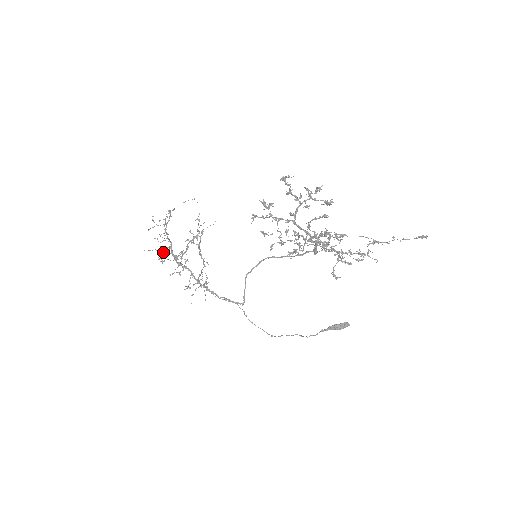
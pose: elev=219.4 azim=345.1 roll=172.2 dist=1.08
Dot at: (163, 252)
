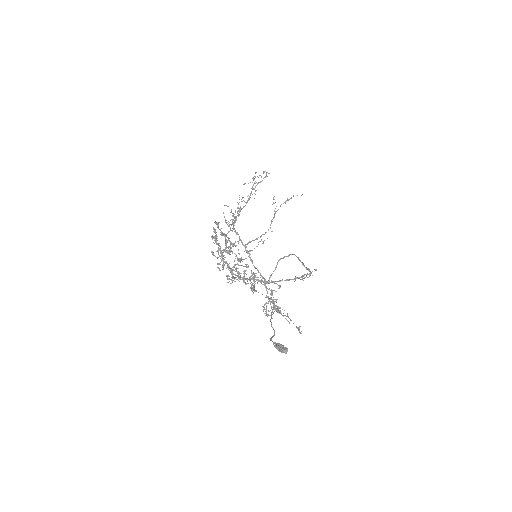
Dot at: (231, 212)
